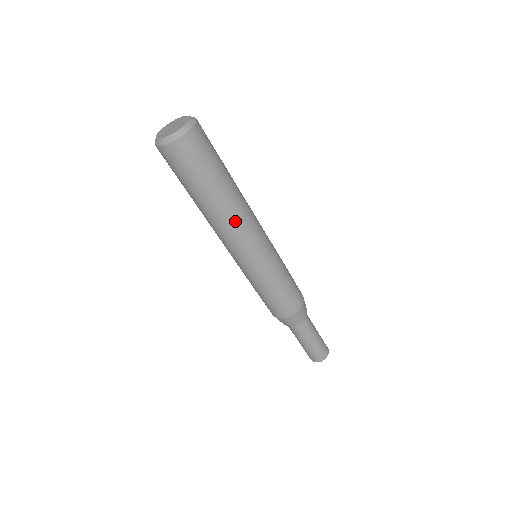
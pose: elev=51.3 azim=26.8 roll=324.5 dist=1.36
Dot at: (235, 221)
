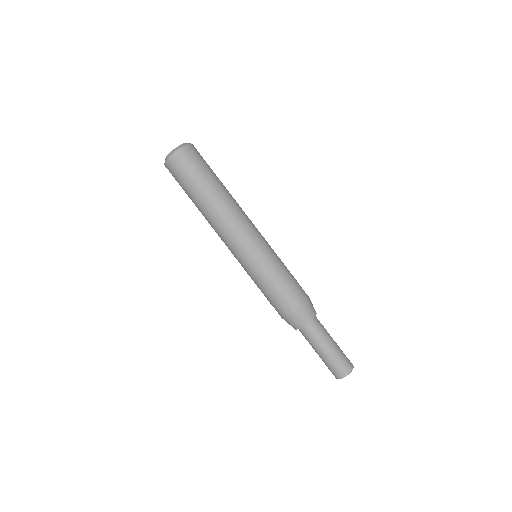
Dot at: (237, 207)
